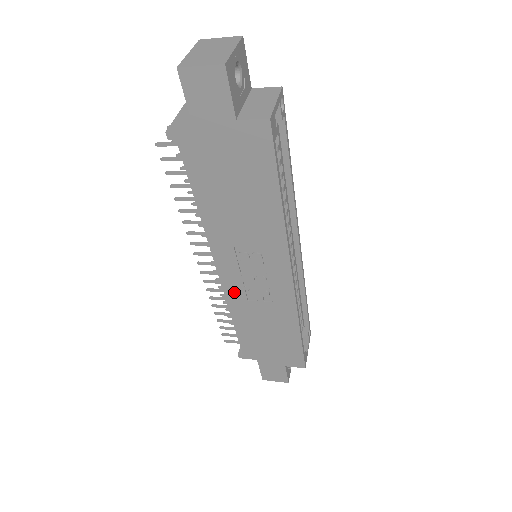
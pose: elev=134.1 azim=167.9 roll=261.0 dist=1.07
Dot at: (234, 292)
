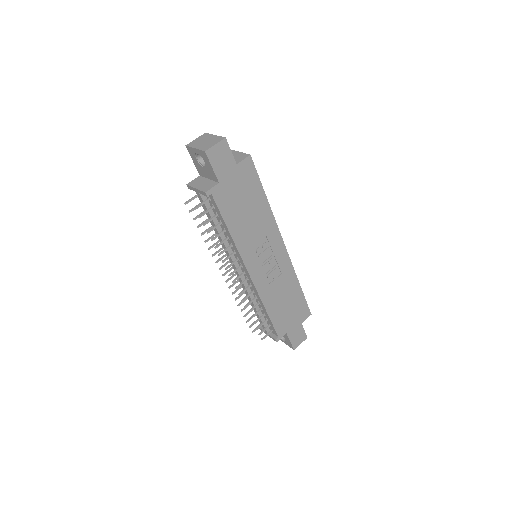
Dot at: (261, 283)
